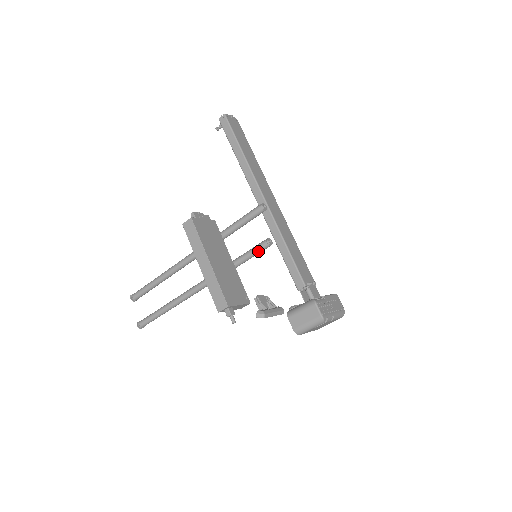
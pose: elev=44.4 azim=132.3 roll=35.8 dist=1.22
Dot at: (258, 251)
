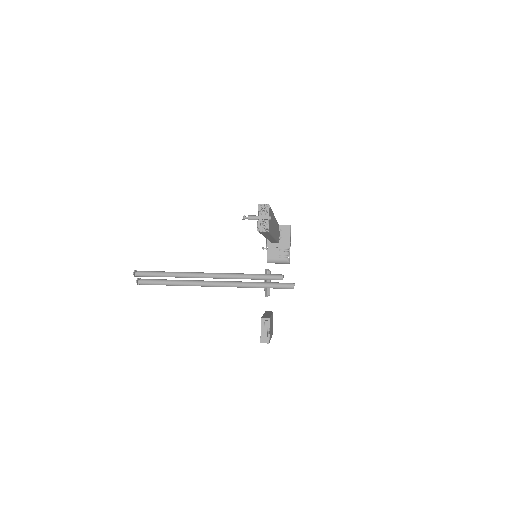
Dot at: (272, 279)
